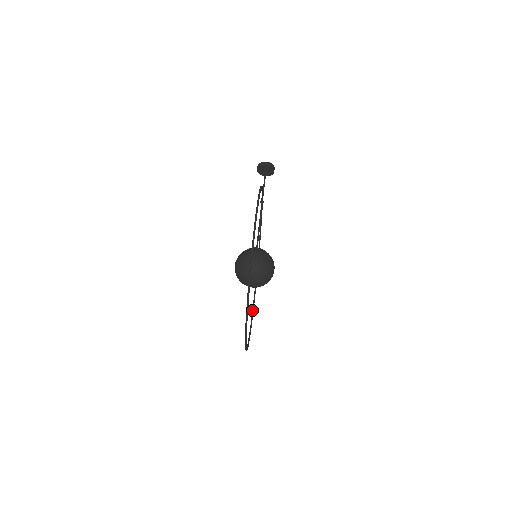
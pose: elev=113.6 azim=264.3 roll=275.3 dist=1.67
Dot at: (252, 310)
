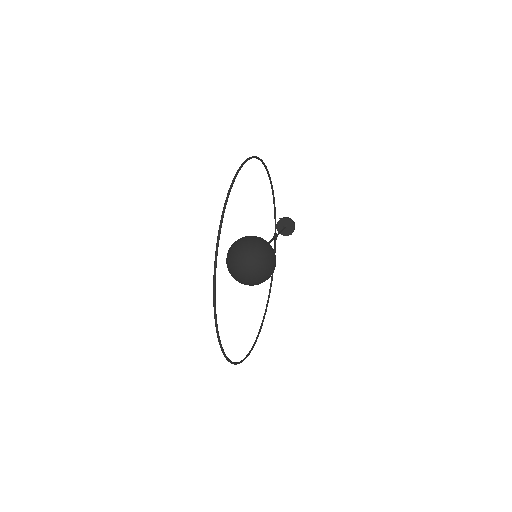
Dot at: occluded
